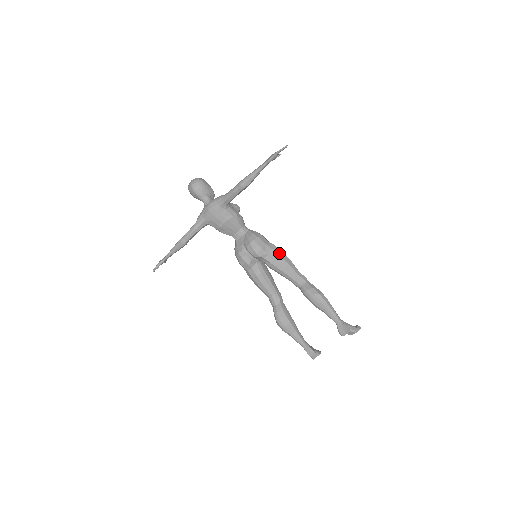
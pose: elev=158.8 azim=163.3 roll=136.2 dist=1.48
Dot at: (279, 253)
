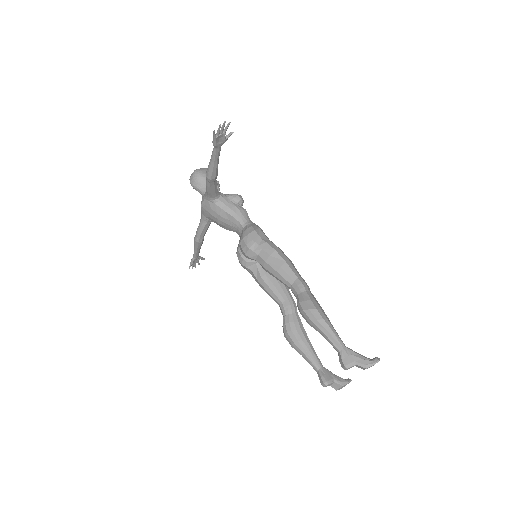
Dot at: (270, 254)
